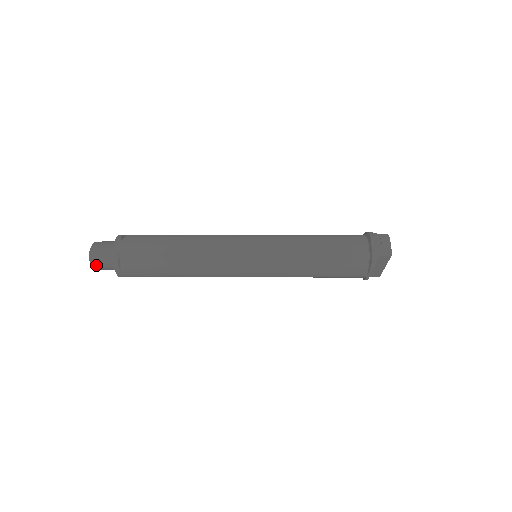
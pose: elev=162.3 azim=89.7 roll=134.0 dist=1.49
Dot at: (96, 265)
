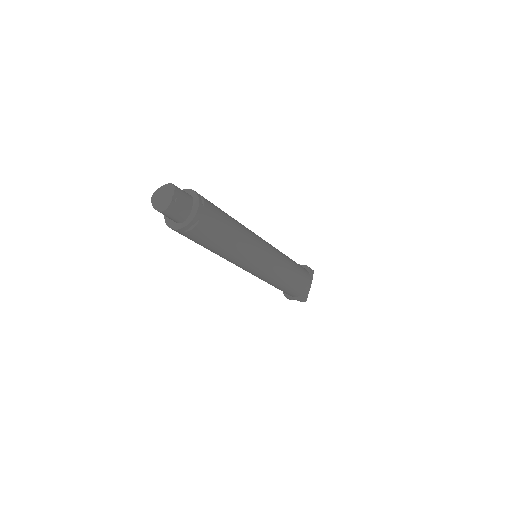
Dot at: (177, 196)
